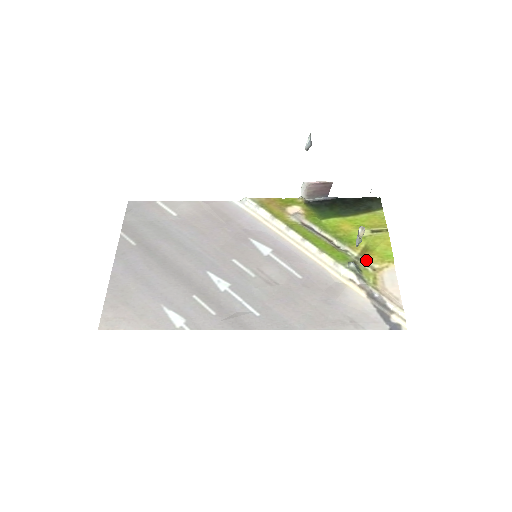
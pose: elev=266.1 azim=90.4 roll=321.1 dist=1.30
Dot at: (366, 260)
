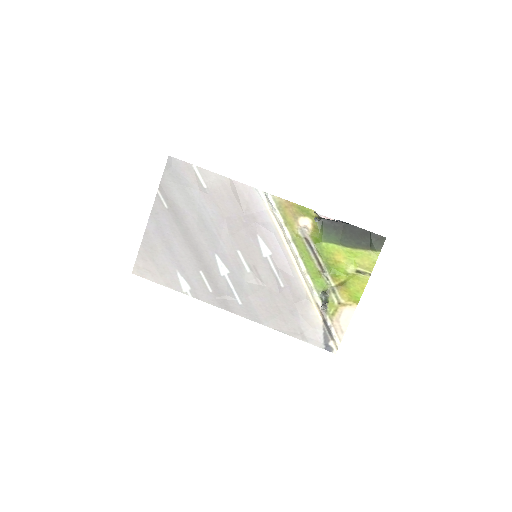
Dot at: (338, 293)
